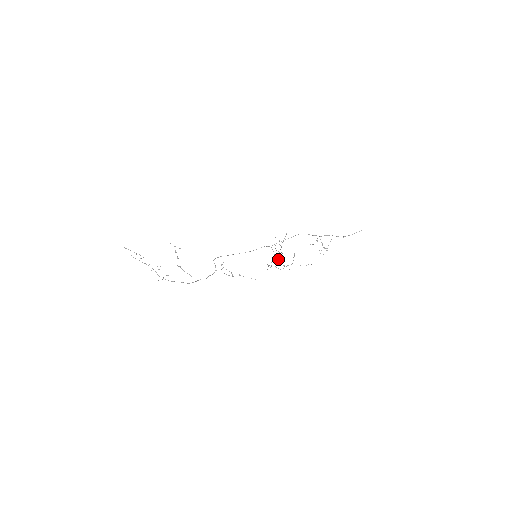
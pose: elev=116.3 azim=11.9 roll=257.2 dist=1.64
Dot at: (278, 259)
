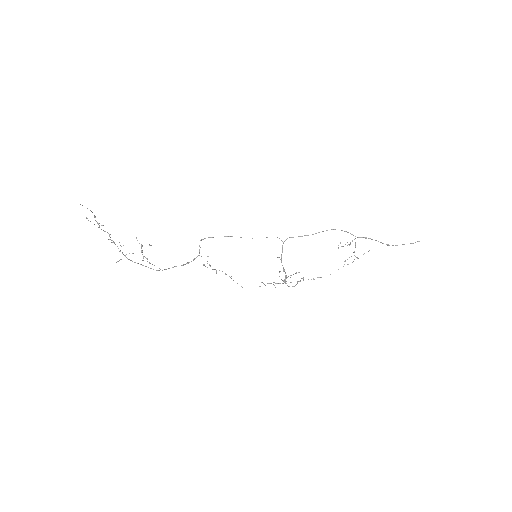
Dot at: (283, 267)
